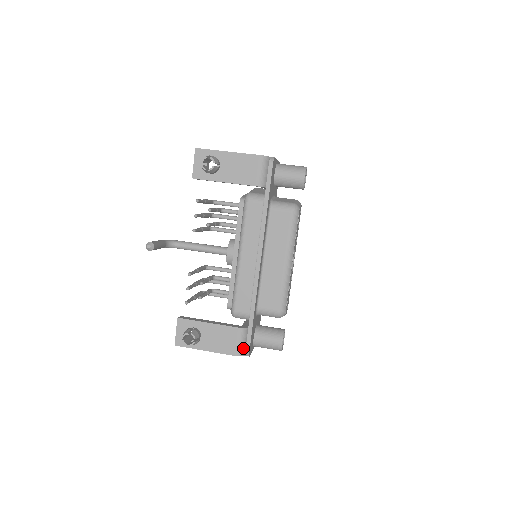
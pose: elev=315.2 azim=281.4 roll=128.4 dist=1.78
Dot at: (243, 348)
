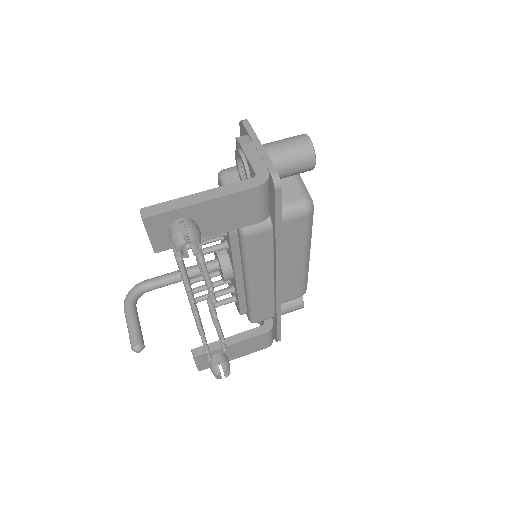
Dot at: (272, 338)
